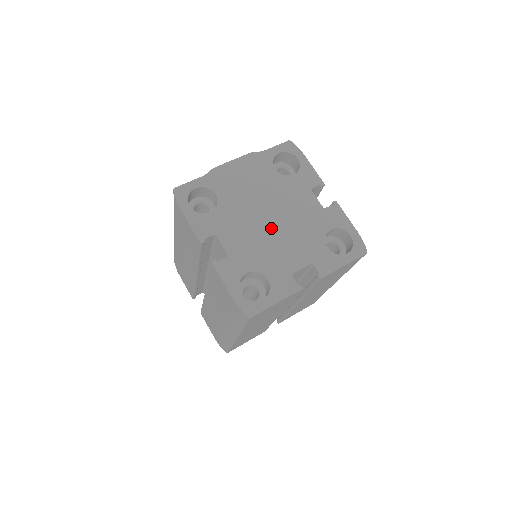
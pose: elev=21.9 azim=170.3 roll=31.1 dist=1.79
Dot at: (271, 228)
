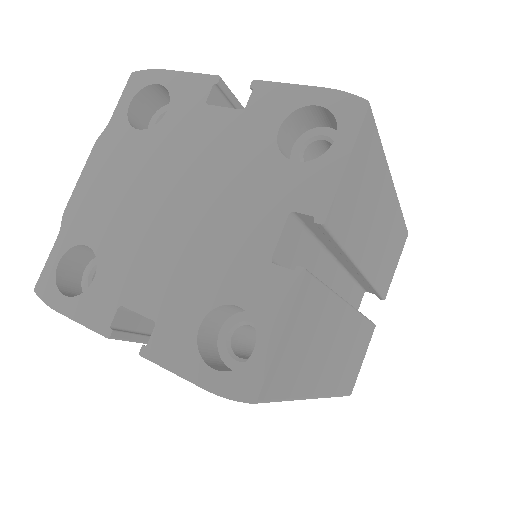
Dot at: (188, 219)
